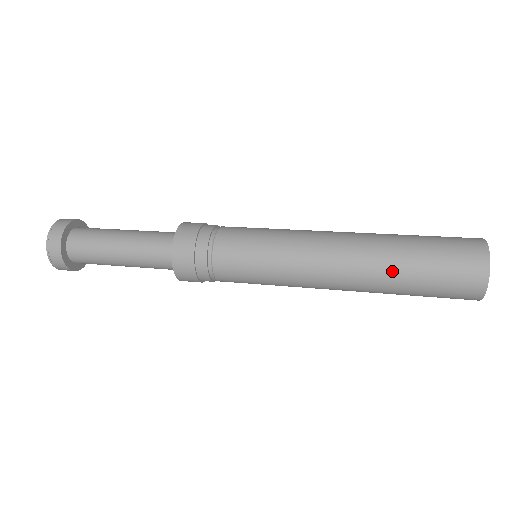
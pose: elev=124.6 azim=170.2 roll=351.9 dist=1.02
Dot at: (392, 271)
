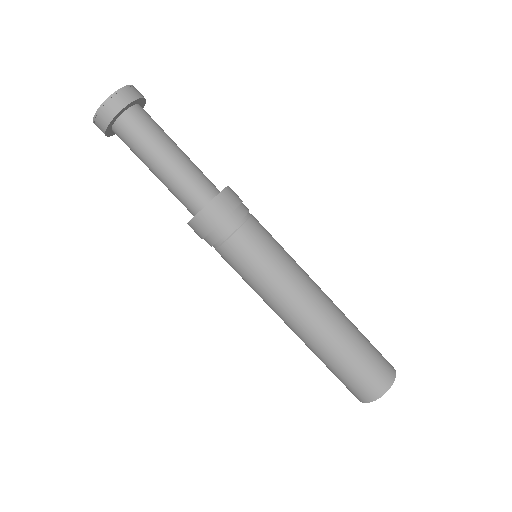
Dot at: (328, 352)
